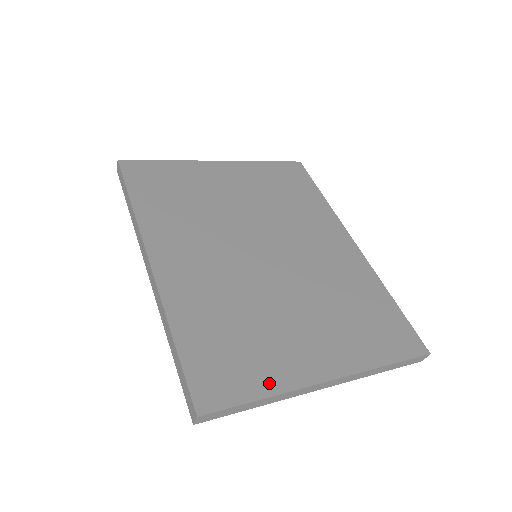
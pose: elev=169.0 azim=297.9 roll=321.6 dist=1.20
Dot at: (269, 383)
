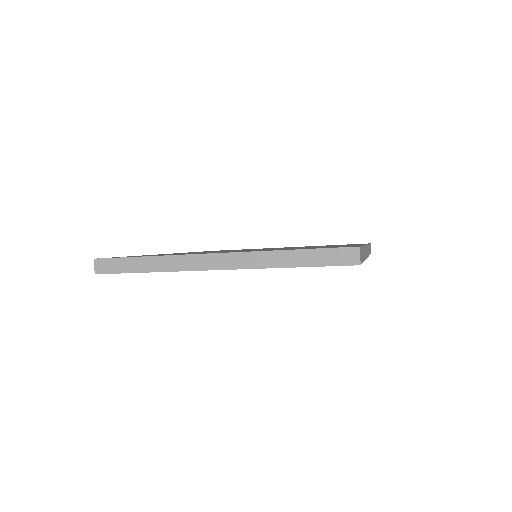
Dot at: occluded
